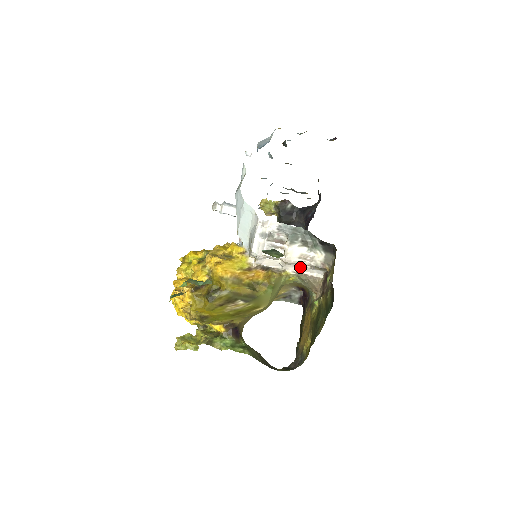
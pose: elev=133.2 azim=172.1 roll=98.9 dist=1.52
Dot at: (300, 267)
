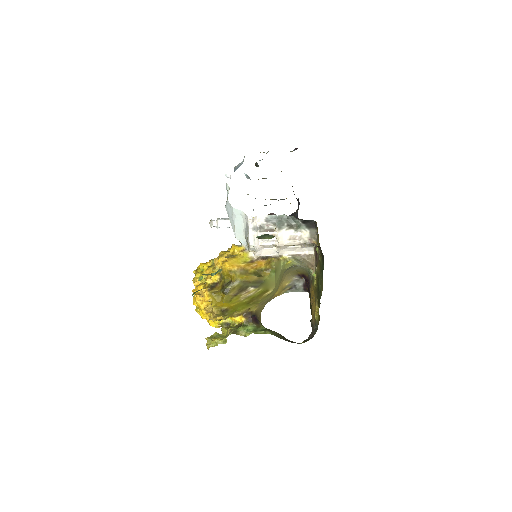
Dot at: (293, 249)
